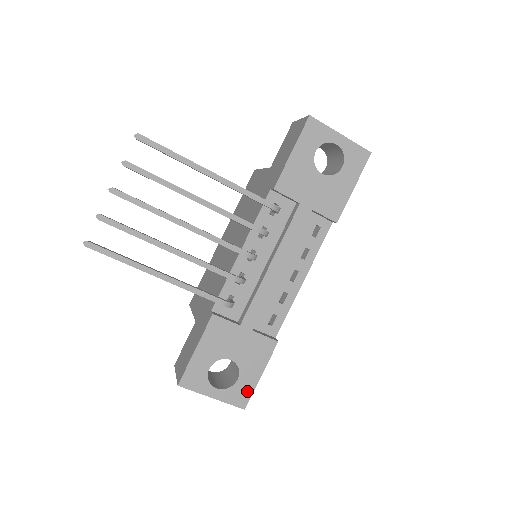
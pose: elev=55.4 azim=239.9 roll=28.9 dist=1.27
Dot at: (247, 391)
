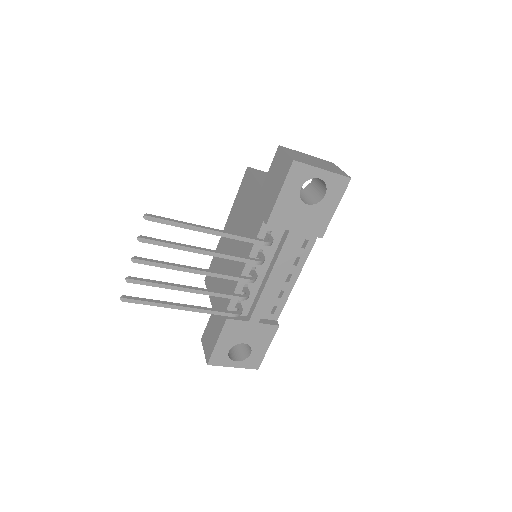
Dot at: (259, 359)
